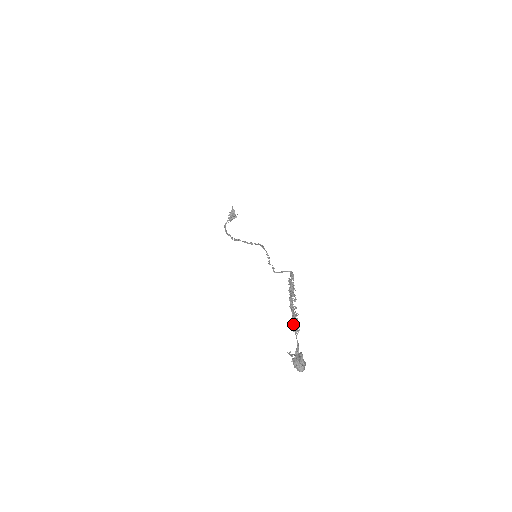
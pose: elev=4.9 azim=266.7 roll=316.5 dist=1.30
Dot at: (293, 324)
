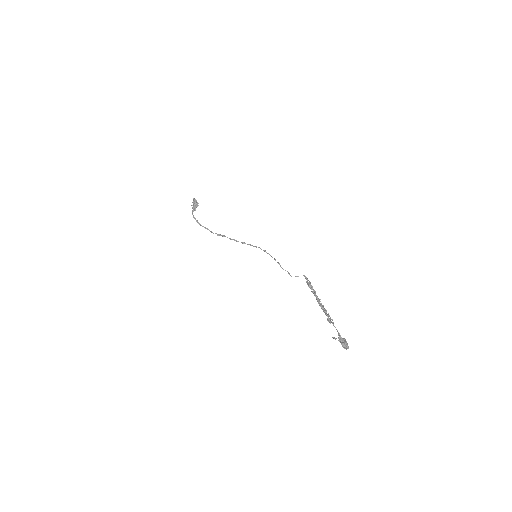
Dot at: occluded
